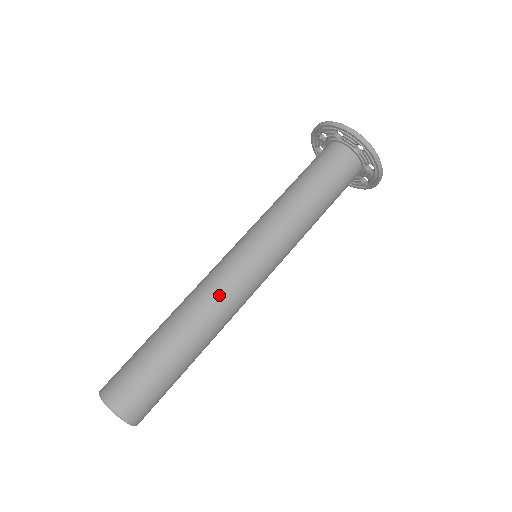
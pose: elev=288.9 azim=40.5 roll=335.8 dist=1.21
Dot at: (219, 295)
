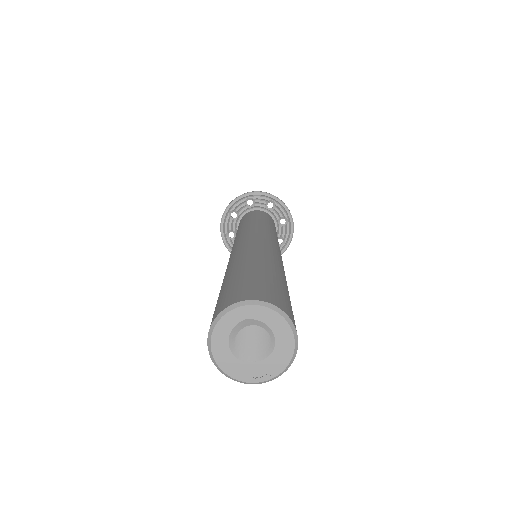
Dot at: (265, 246)
